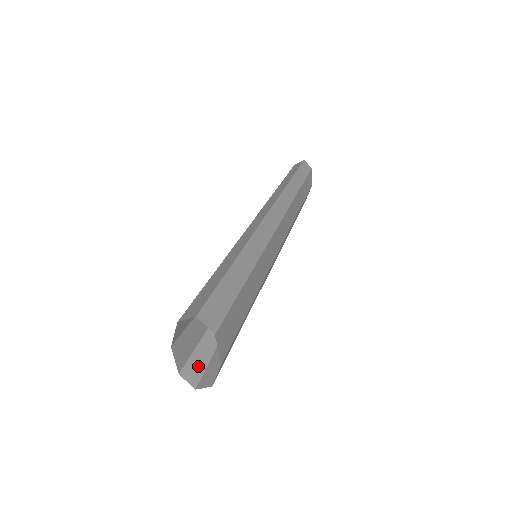
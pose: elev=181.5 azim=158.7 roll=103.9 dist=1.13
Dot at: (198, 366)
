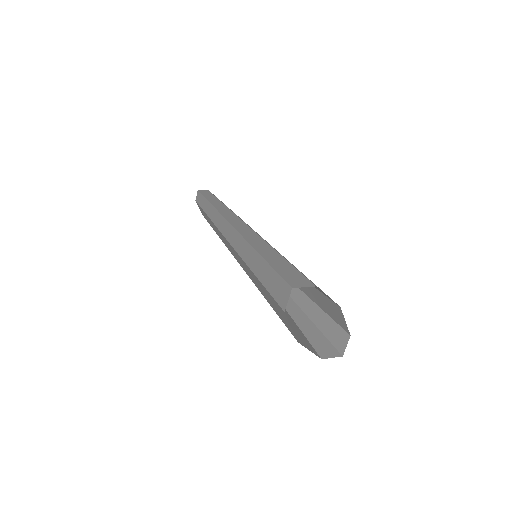
Dot at: (323, 344)
